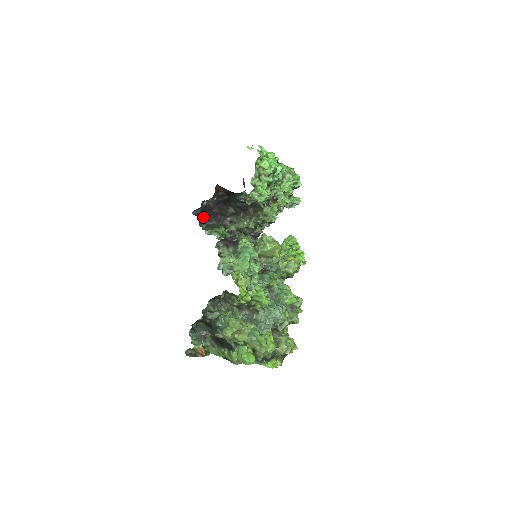
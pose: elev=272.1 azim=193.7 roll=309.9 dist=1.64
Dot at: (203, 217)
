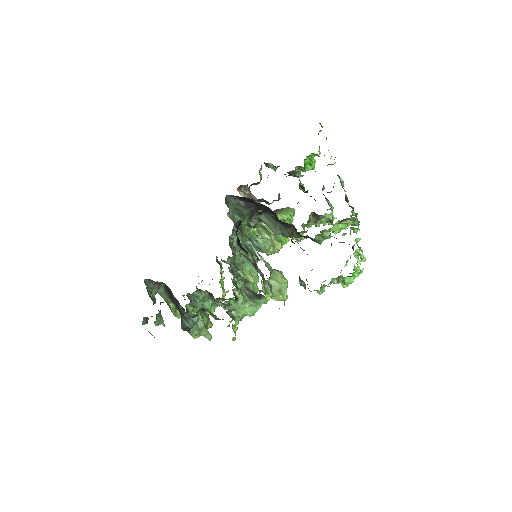
Dot at: (241, 222)
